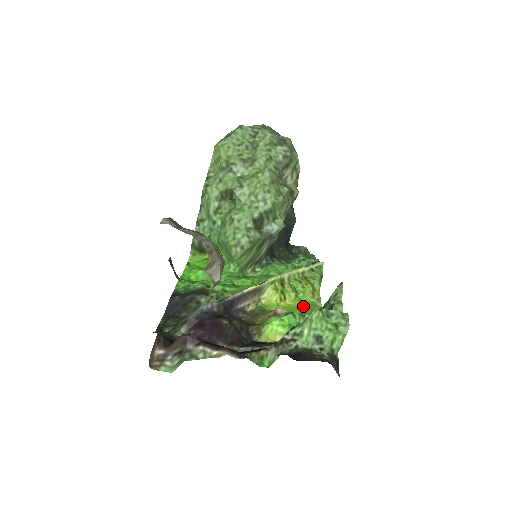
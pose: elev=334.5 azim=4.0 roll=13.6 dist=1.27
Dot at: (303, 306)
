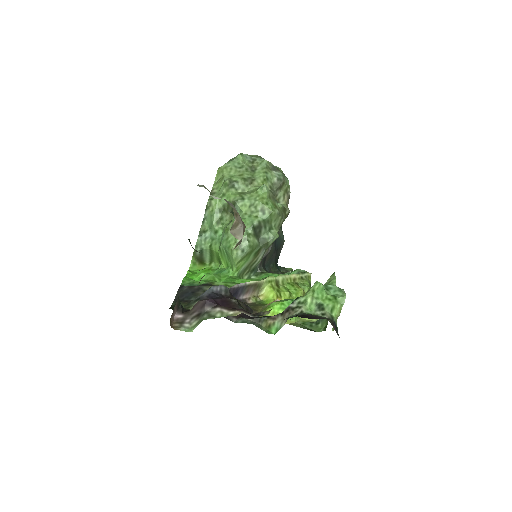
Dot at: occluded
